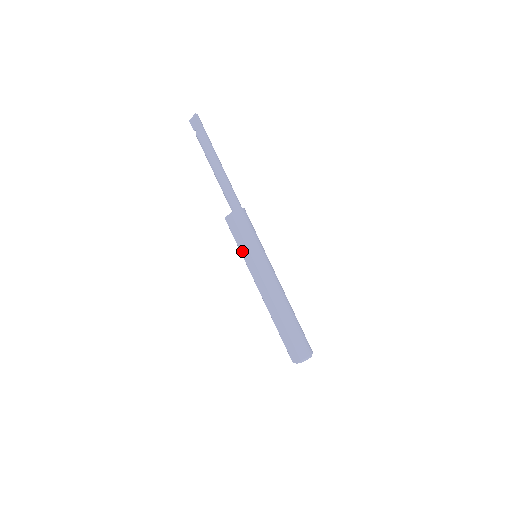
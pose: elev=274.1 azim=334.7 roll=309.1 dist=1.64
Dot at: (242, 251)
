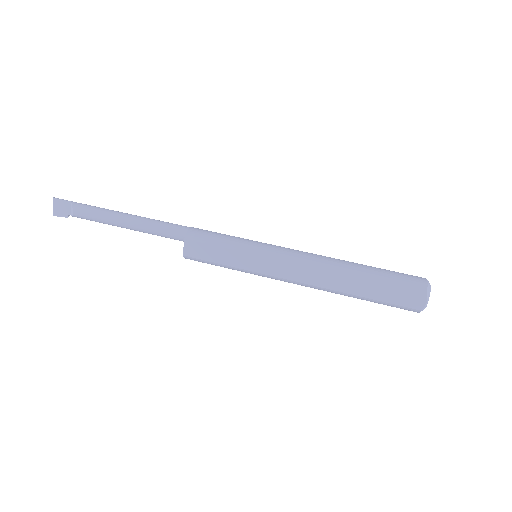
Dot at: (237, 264)
